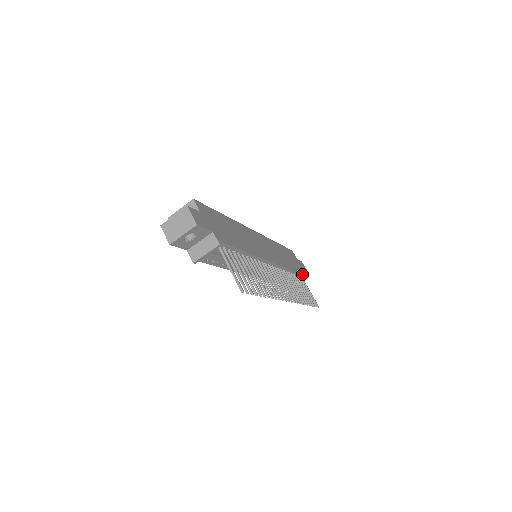
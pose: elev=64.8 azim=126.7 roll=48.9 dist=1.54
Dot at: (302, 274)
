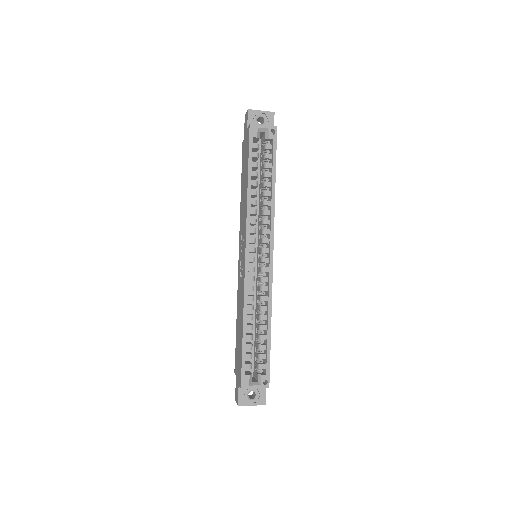
Dot at: occluded
